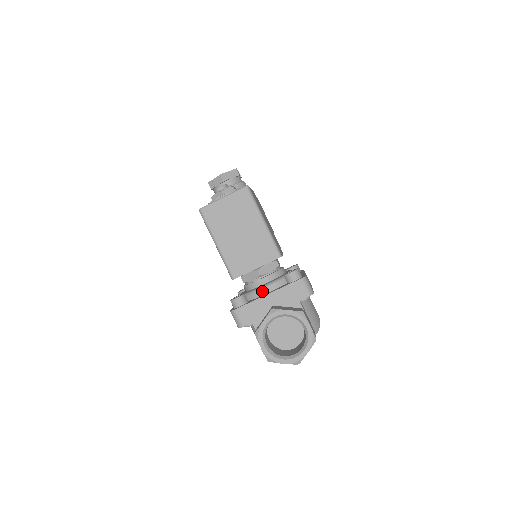
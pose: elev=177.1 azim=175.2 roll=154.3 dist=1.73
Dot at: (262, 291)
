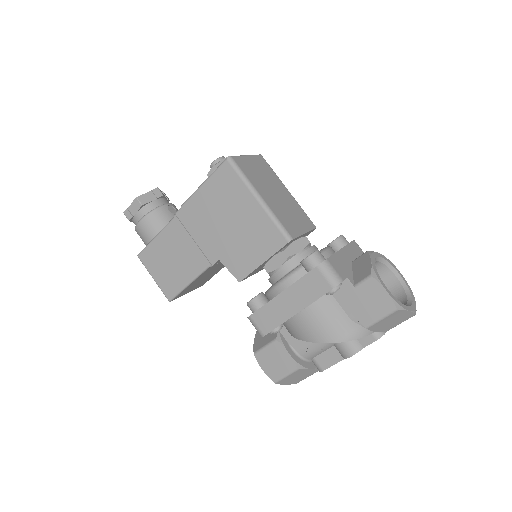
Dot at: (328, 251)
